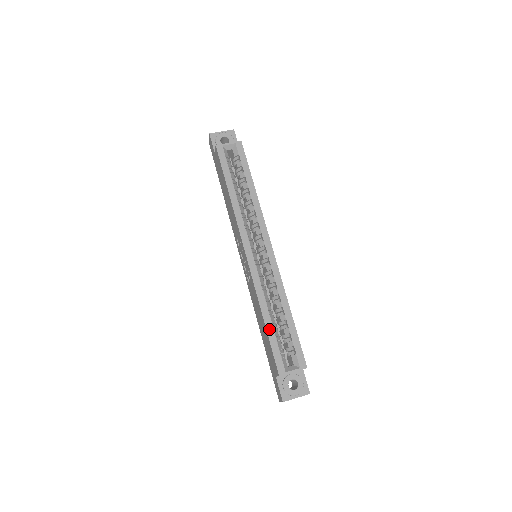
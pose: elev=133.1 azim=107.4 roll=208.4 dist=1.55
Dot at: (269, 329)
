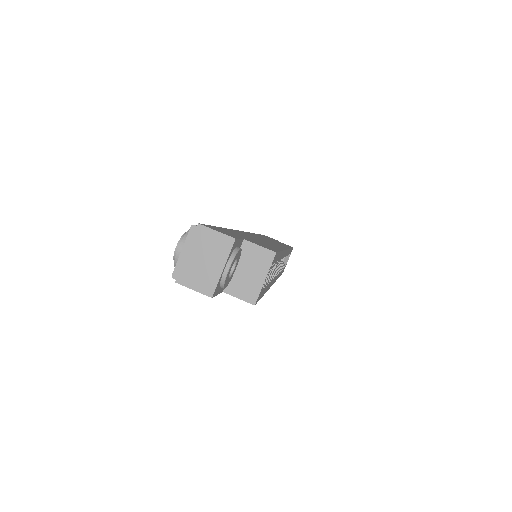
Dot at: occluded
